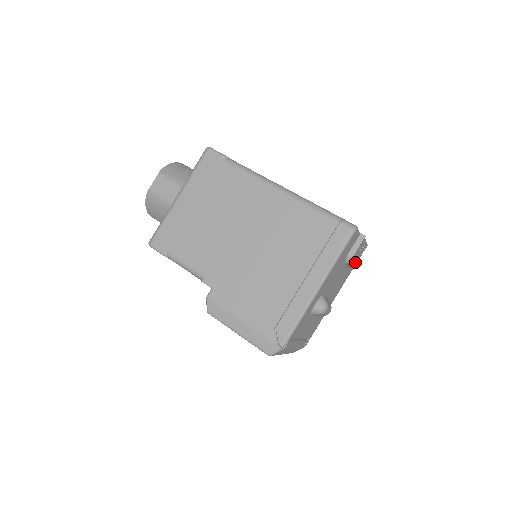
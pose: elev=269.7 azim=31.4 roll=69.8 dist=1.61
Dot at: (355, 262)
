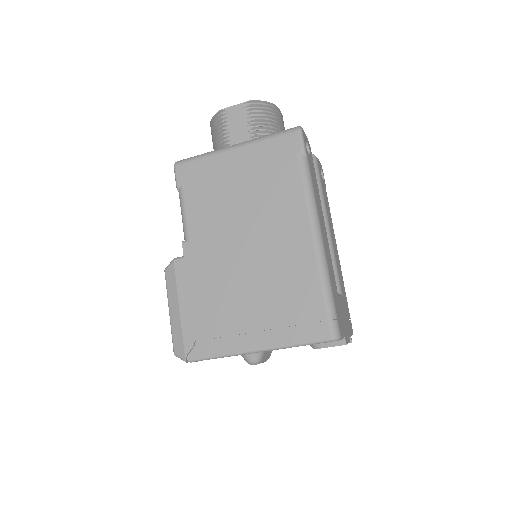
Dot at: occluded
